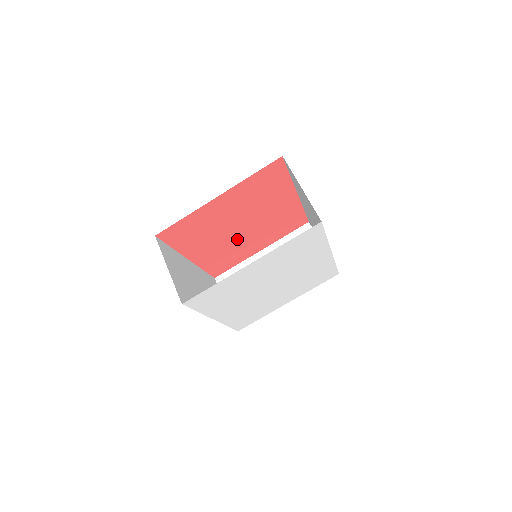
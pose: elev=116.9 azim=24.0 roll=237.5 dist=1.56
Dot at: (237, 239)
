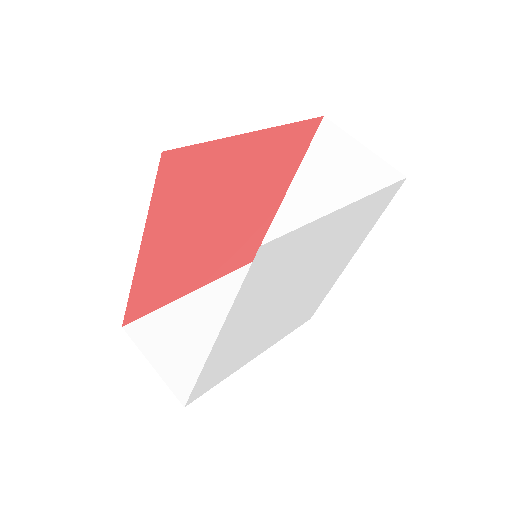
Dot at: (200, 245)
